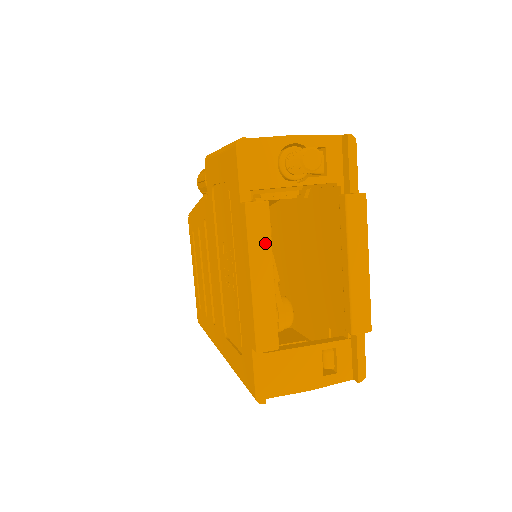
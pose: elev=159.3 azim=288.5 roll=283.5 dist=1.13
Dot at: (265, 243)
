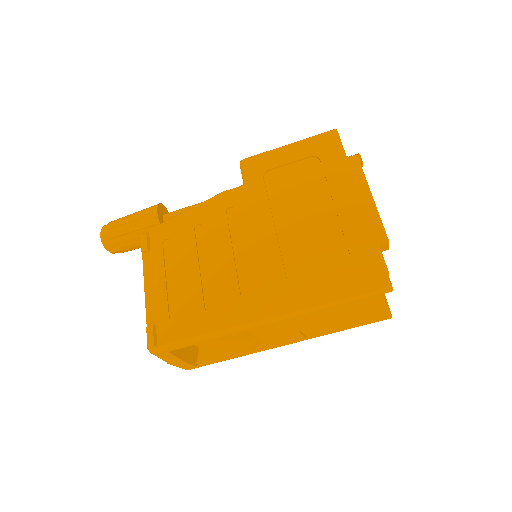
Dot at: occluded
